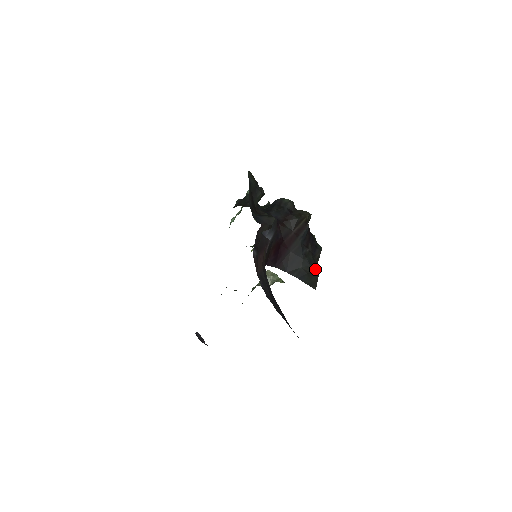
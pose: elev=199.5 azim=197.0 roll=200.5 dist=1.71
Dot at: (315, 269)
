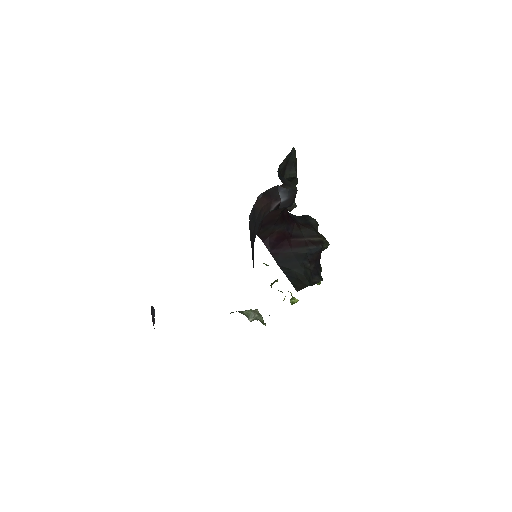
Dot at: (307, 281)
